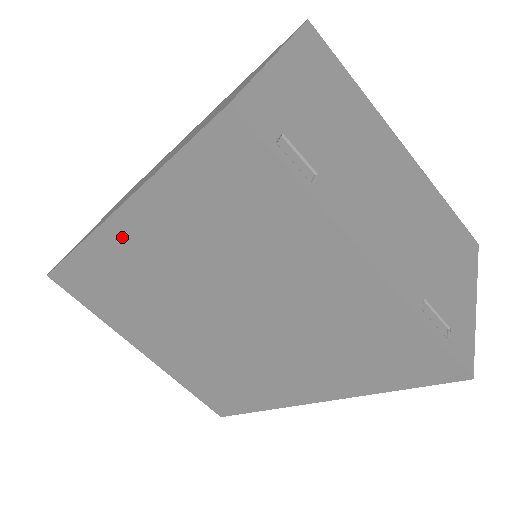
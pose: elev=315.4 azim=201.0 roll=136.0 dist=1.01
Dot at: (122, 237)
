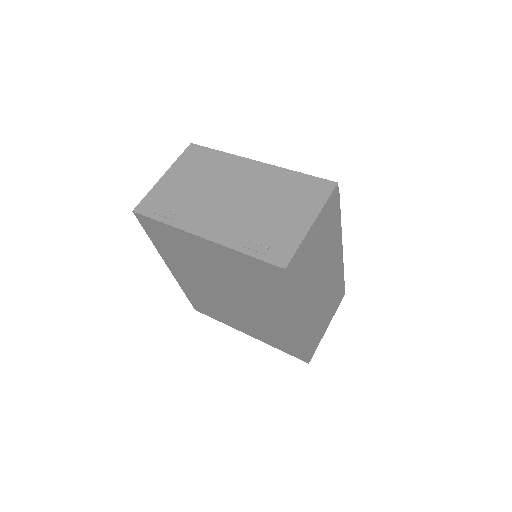
Dot at: (179, 276)
